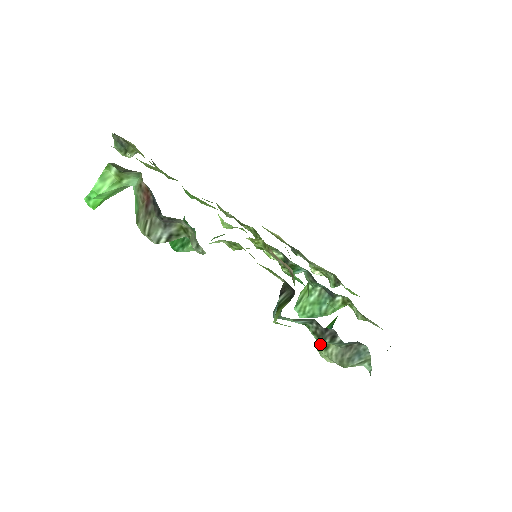
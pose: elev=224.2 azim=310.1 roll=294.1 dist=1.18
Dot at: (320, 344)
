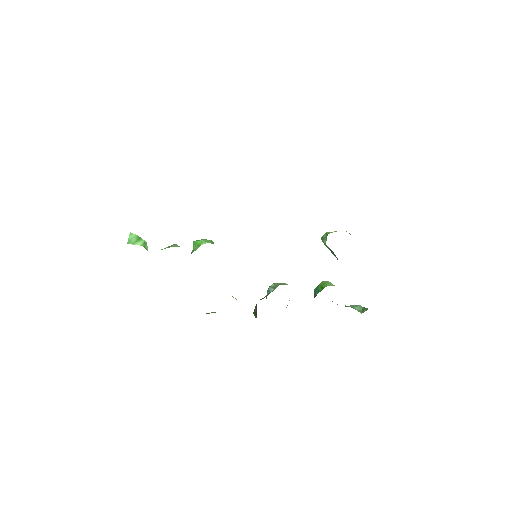
Dot at: (314, 292)
